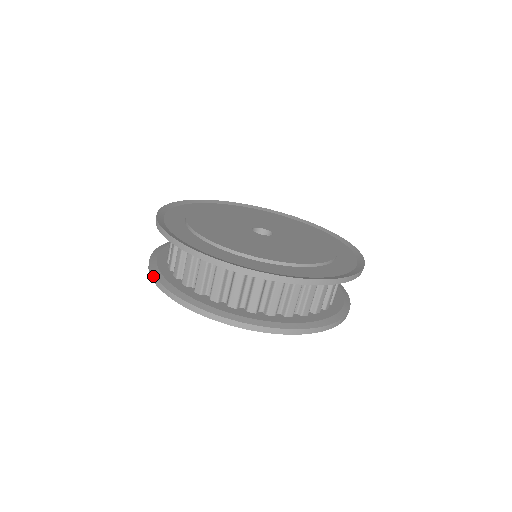
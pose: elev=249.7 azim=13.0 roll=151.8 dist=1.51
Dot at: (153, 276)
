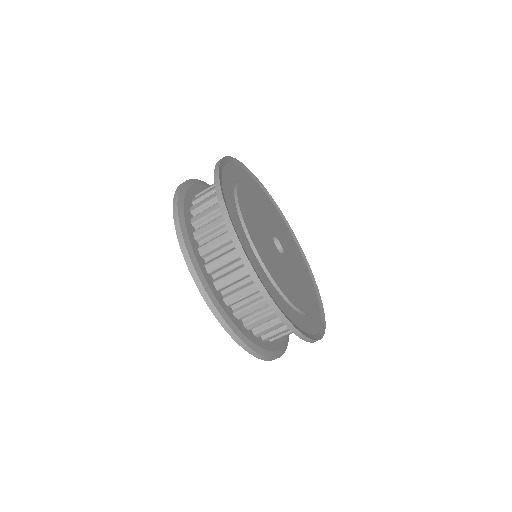
Dot at: (176, 206)
